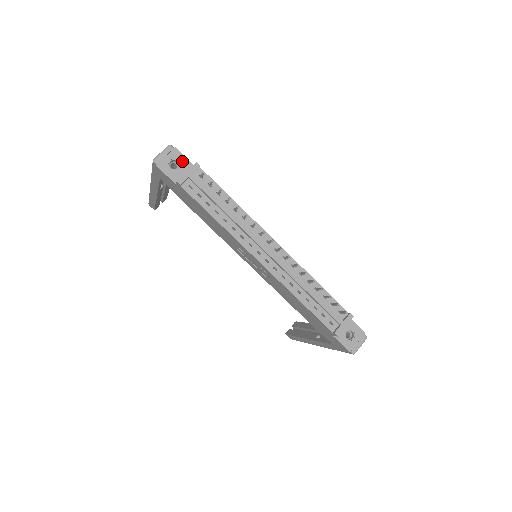
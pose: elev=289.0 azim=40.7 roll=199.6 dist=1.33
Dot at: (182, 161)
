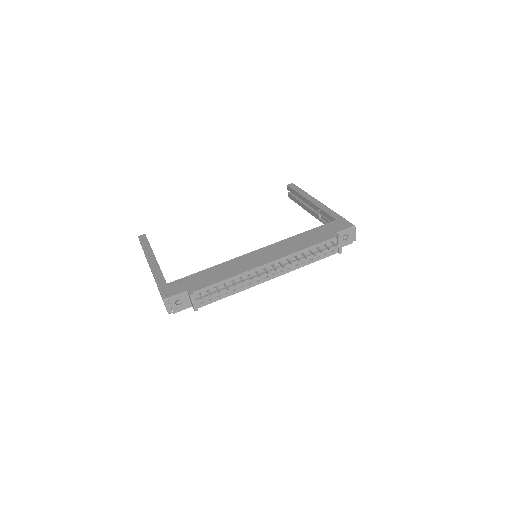
Dot at: (179, 297)
